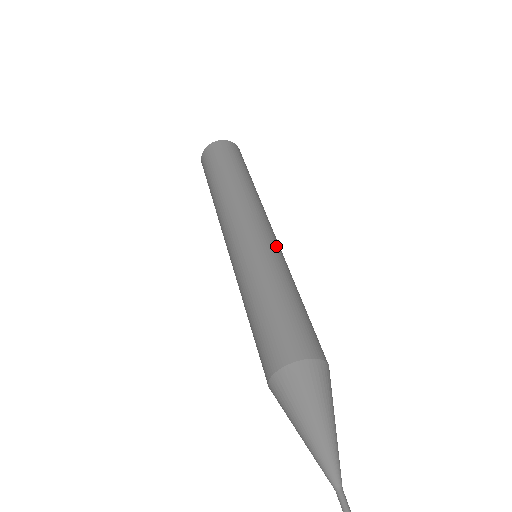
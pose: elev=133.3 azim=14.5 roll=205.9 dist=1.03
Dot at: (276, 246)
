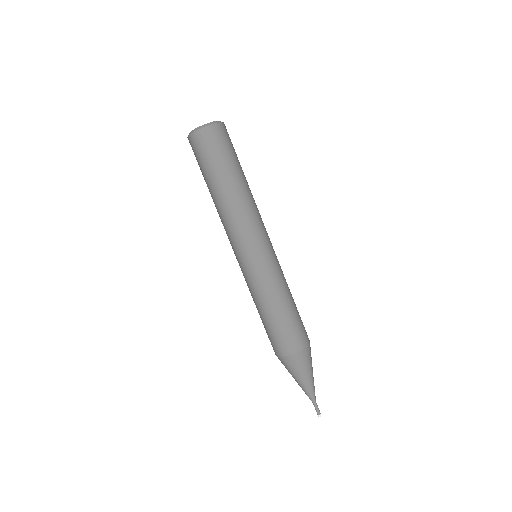
Dot at: (276, 256)
